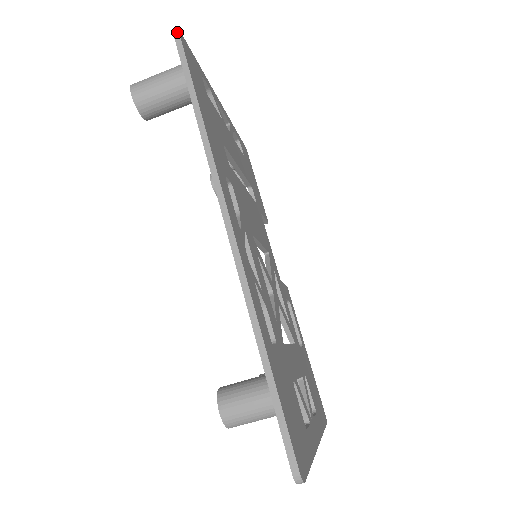
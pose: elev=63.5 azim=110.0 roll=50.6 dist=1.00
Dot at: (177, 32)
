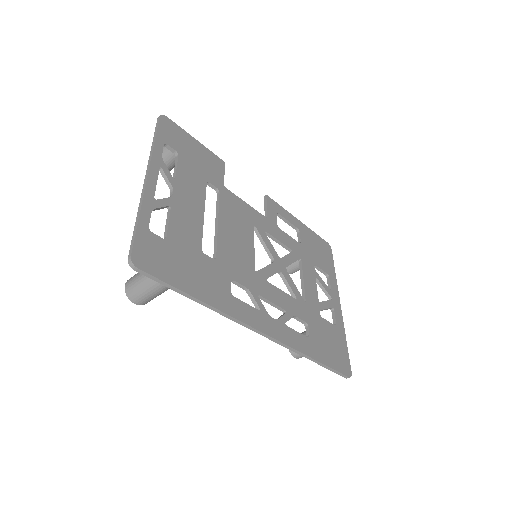
Dot at: (132, 266)
